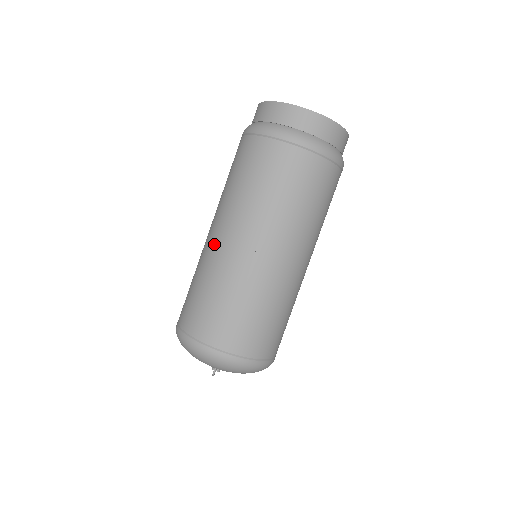
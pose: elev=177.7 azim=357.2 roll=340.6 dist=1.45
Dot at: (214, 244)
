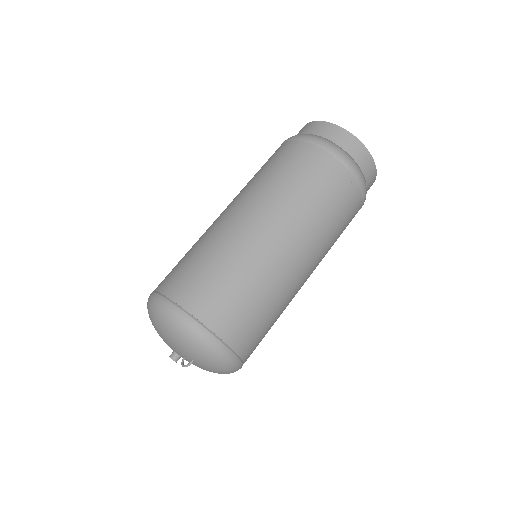
Dot at: (251, 231)
